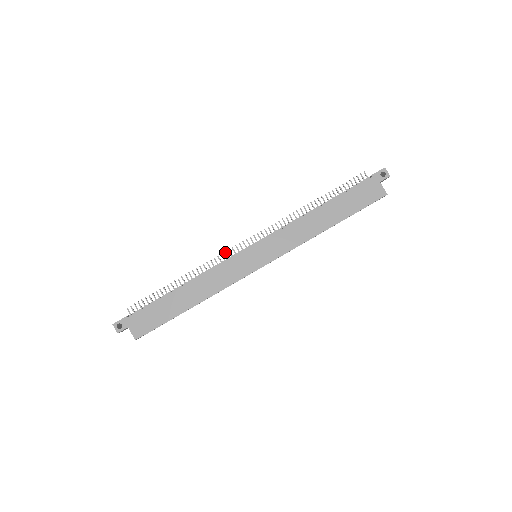
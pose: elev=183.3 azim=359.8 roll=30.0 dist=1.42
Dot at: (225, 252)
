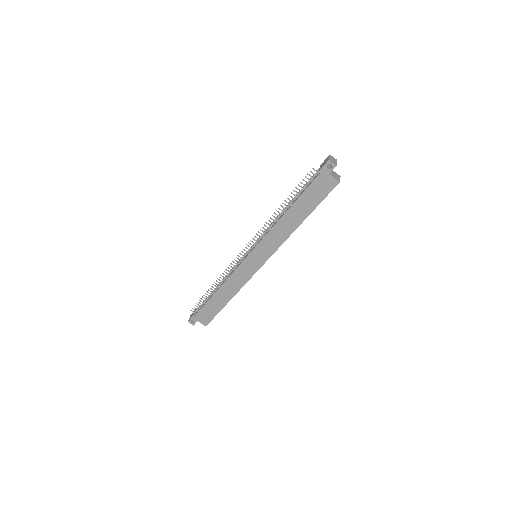
Dot at: occluded
